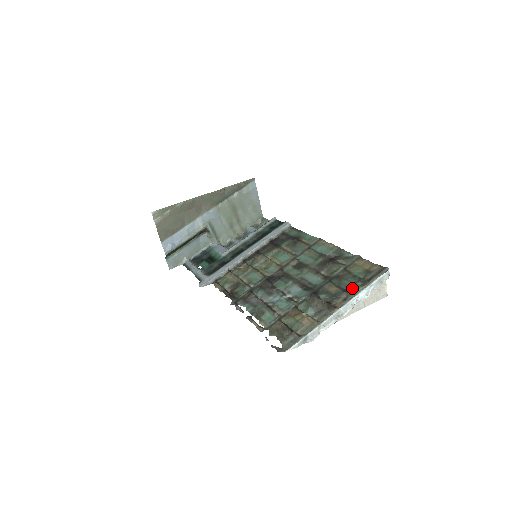
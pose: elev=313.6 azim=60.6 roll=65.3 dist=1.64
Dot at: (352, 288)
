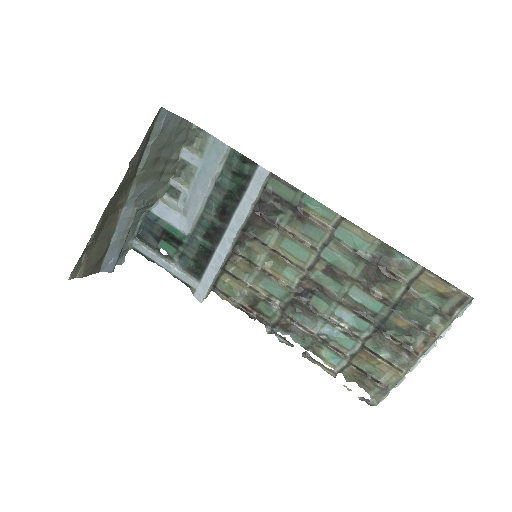
Dot at: (429, 325)
